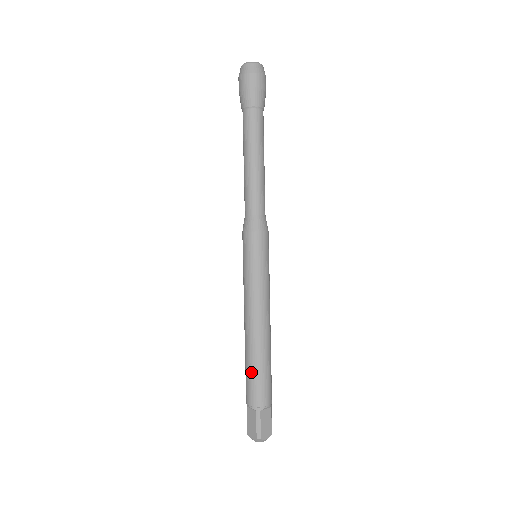
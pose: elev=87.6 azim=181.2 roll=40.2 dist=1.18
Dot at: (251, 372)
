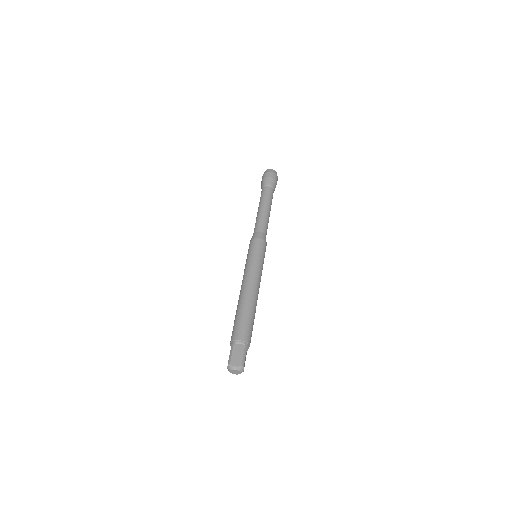
Dot at: (235, 319)
